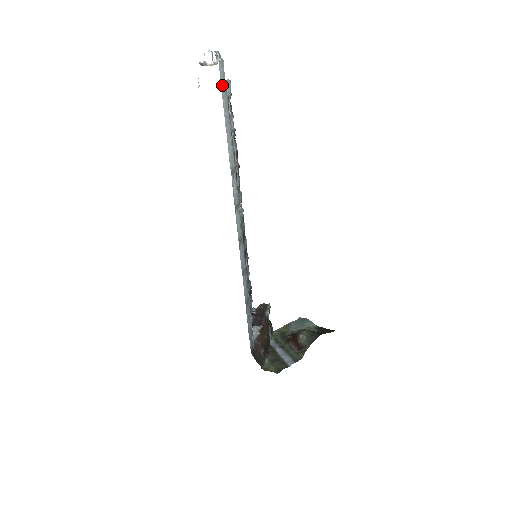
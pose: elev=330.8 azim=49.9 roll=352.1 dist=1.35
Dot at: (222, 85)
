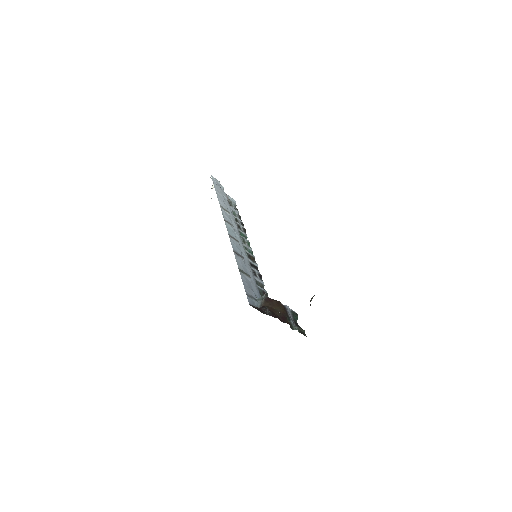
Dot at: (214, 182)
